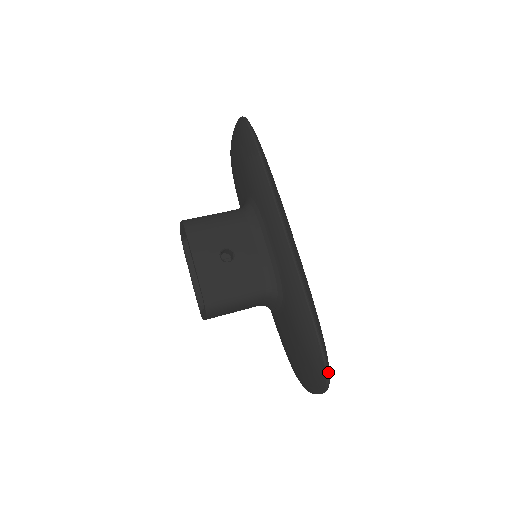
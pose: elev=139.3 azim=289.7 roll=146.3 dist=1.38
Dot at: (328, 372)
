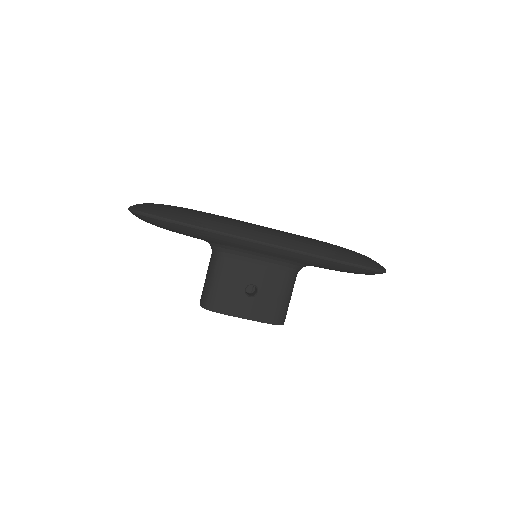
Dot at: (380, 271)
